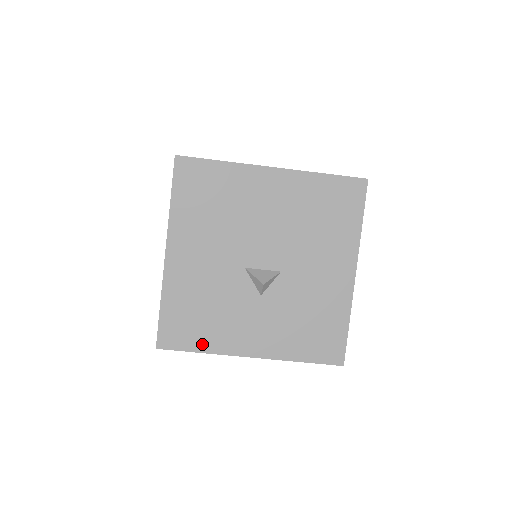
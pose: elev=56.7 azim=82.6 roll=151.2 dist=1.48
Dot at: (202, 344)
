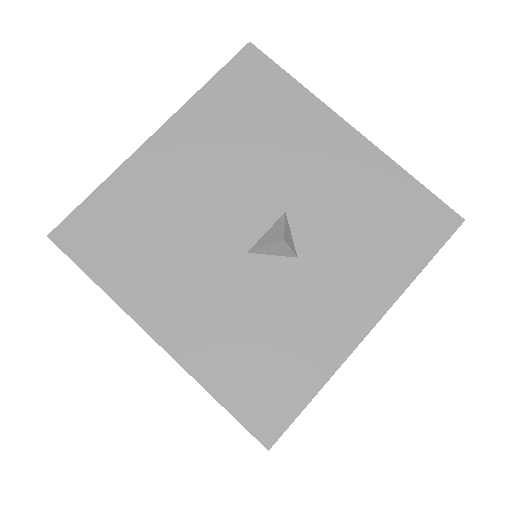
Dot at: (307, 381)
